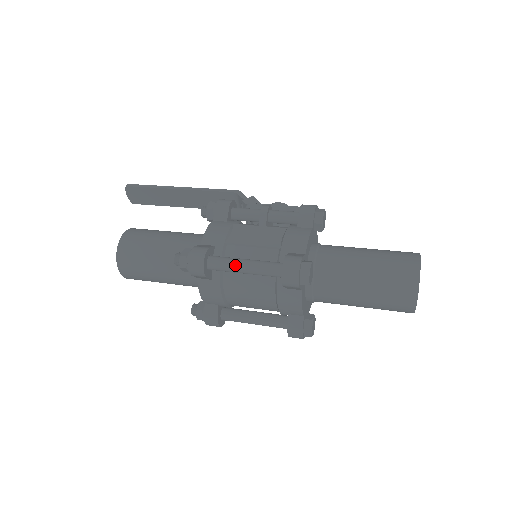
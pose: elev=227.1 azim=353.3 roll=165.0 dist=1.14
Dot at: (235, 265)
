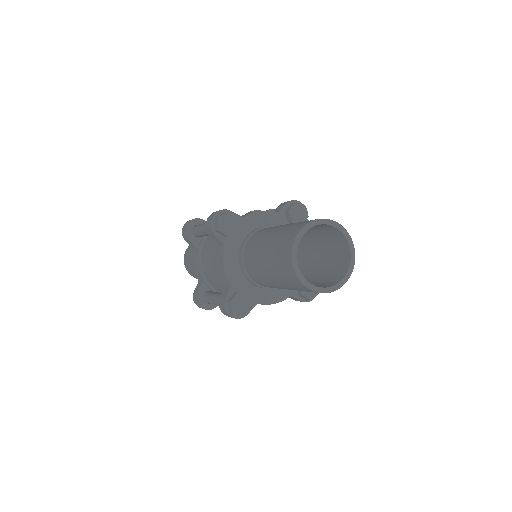
Dot at: (201, 225)
